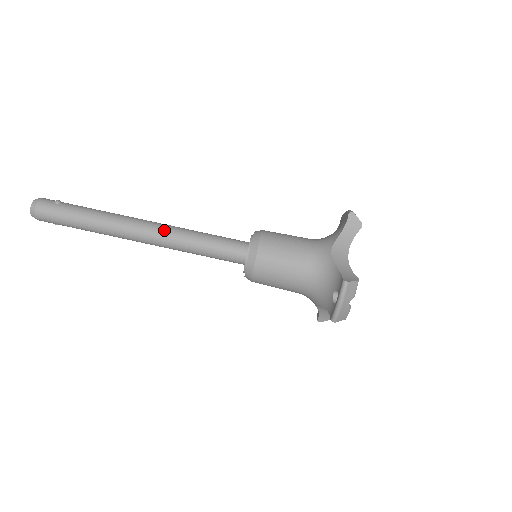
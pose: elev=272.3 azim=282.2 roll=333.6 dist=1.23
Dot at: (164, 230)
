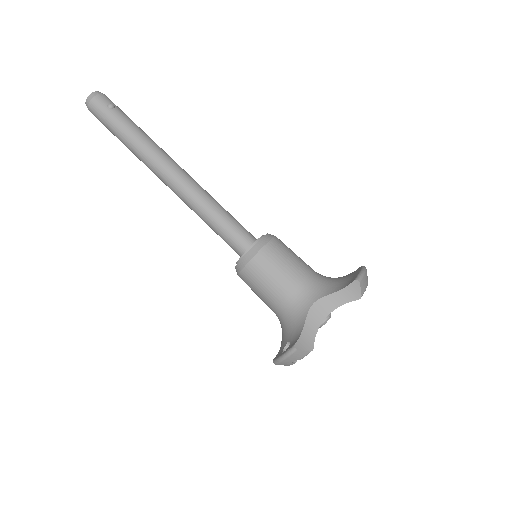
Dot at: (186, 187)
